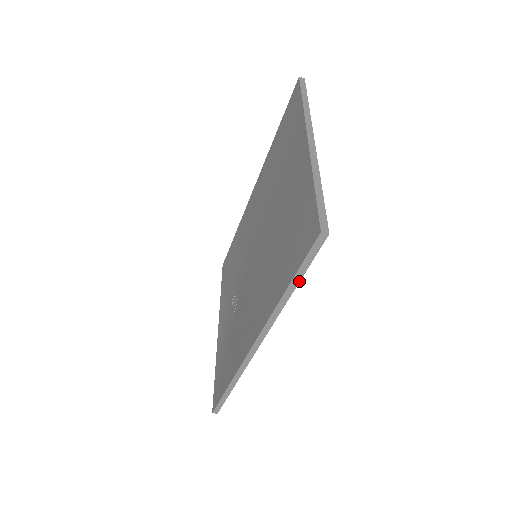
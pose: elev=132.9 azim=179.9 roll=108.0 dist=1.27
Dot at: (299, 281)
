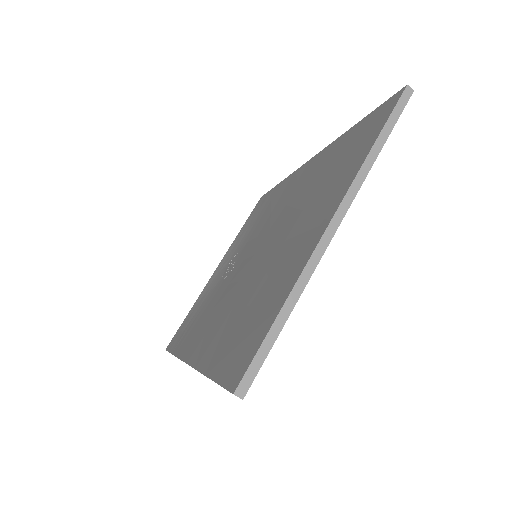
Dot at: occluded
